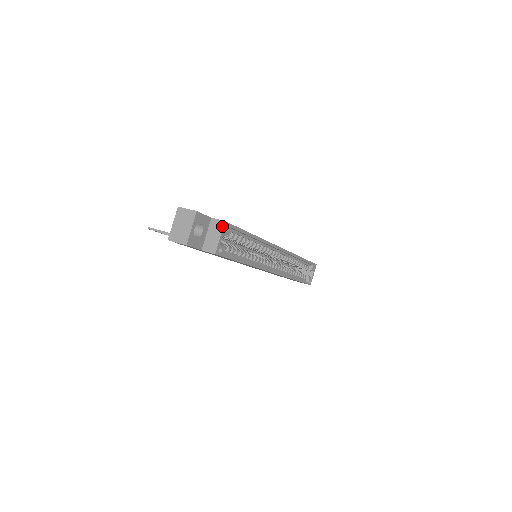
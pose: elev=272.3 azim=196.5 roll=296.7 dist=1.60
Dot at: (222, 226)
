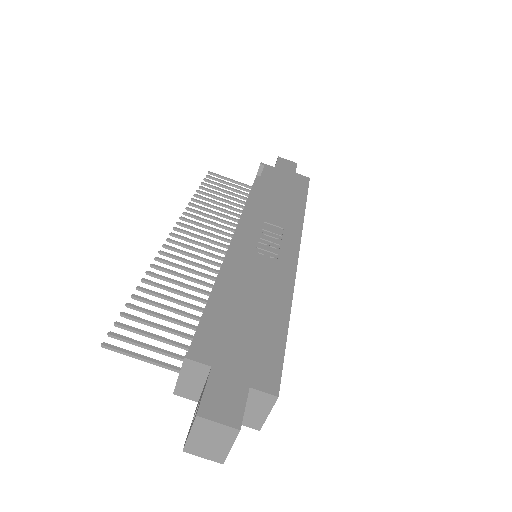
Dot at: (273, 402)
